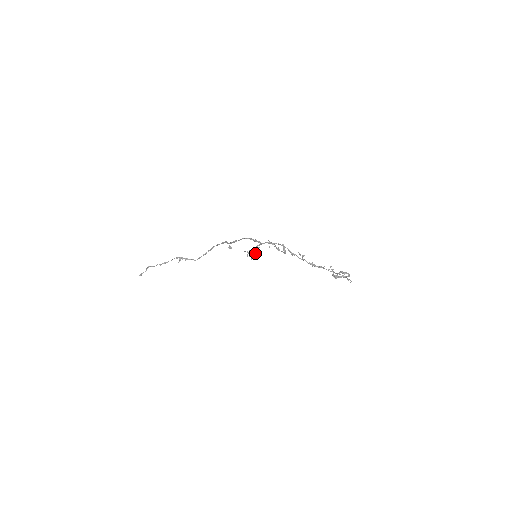
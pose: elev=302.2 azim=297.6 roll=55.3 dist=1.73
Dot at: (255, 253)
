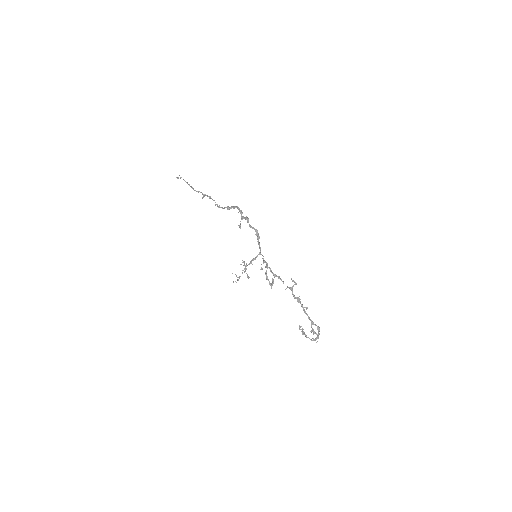
Dot at: occluded
